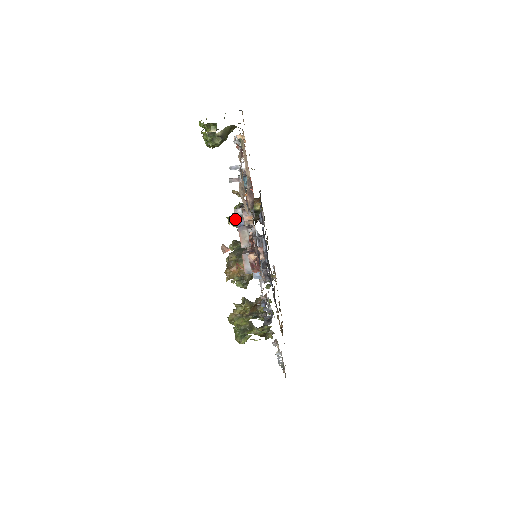
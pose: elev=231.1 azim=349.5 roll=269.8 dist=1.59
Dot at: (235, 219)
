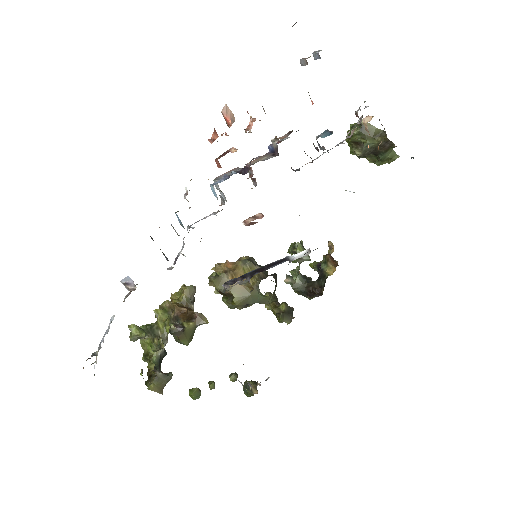
Dot at: (296, 244)
